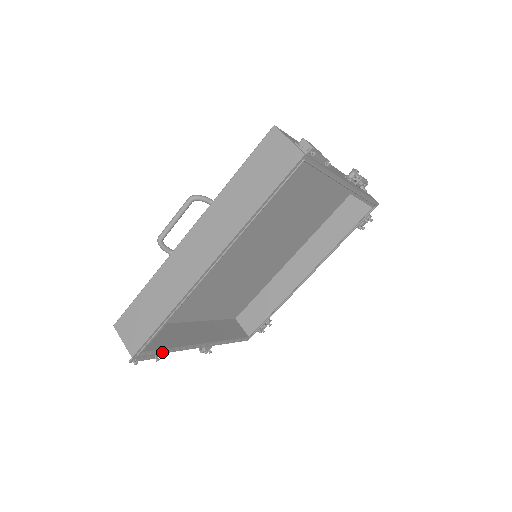
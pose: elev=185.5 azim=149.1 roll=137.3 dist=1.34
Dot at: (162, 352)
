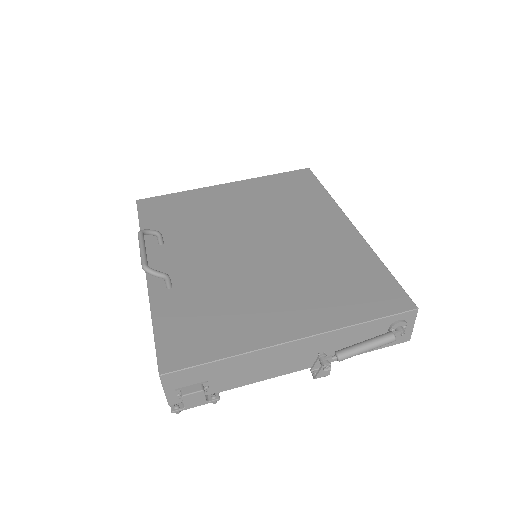
Dot at: occluded
